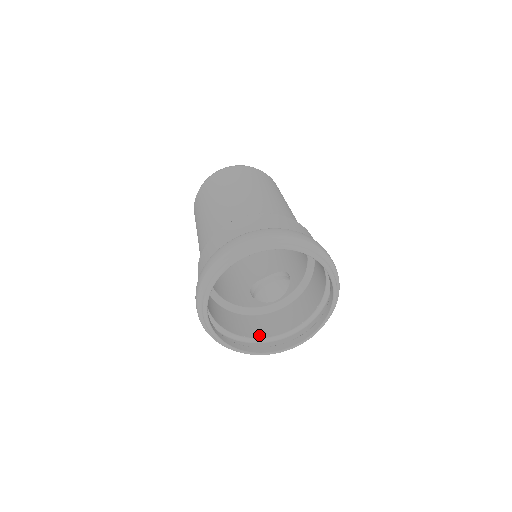
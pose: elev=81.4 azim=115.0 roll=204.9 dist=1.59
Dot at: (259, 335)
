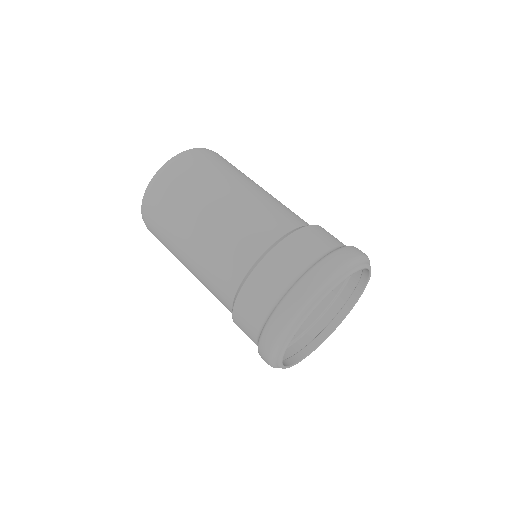
Dot at: (299, 330)
